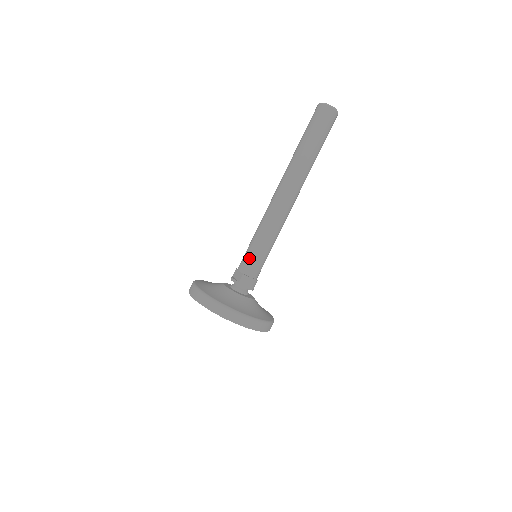
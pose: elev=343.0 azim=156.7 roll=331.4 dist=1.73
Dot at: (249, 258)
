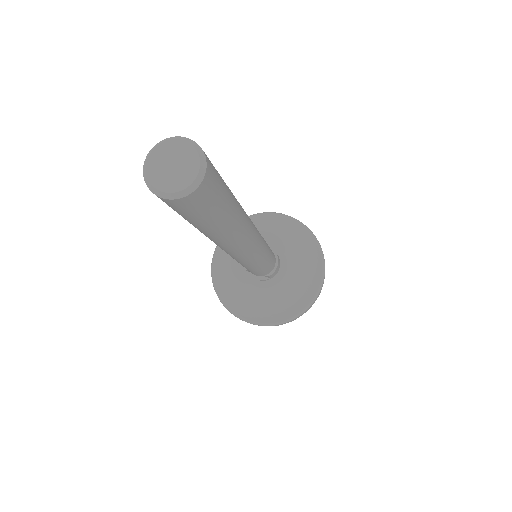
Dot at: (261, 272)
